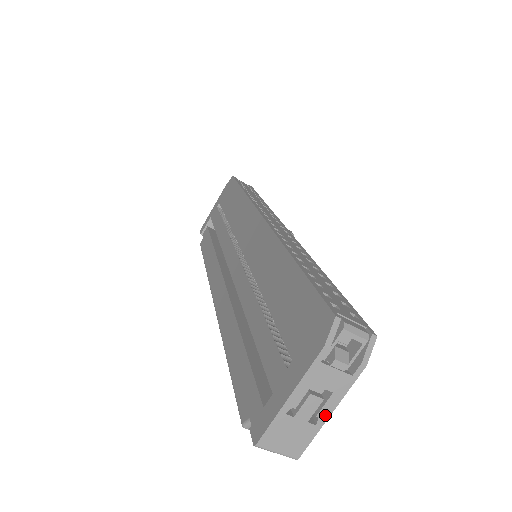
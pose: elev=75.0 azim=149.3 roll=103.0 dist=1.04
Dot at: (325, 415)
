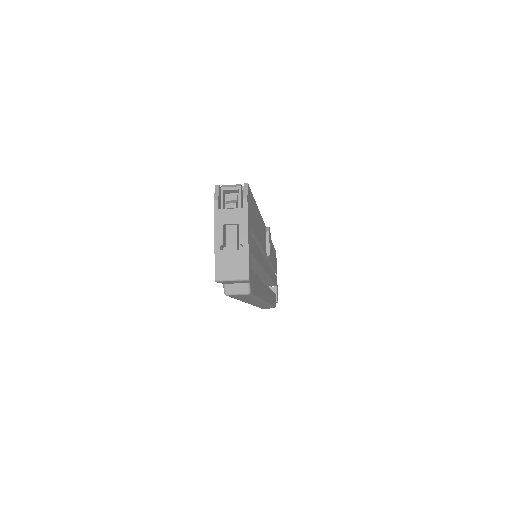
Dot at: (245, 240)
